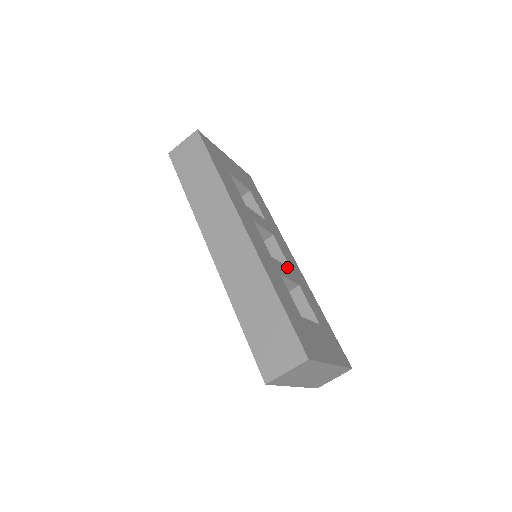
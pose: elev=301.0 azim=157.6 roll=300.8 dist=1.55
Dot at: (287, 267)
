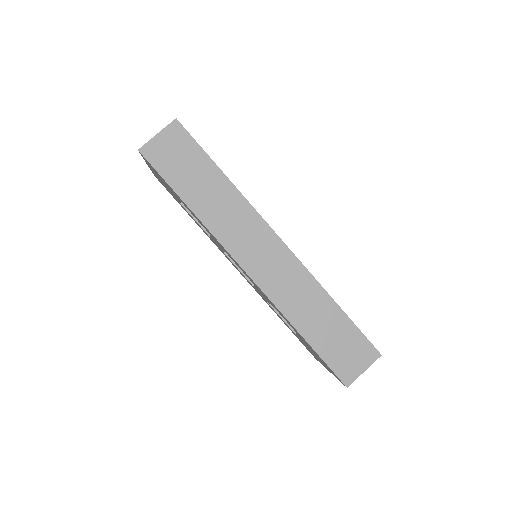
Dot at: occluded
